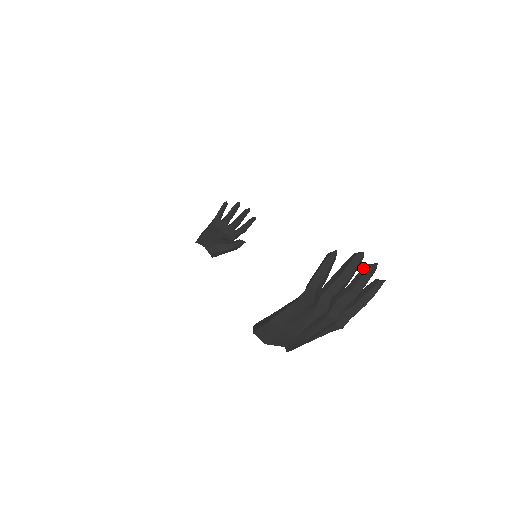
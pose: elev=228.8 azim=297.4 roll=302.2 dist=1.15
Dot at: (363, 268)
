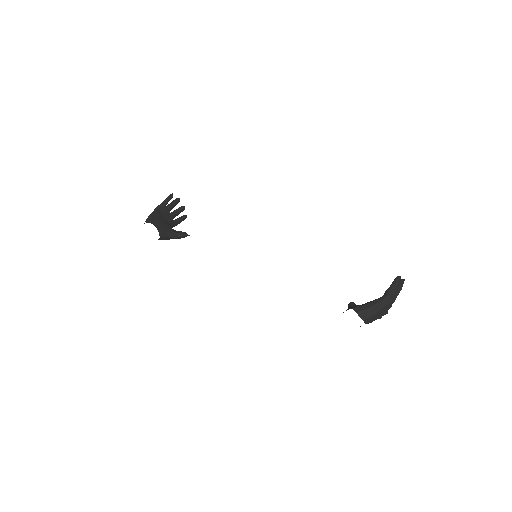
Dot at: occluded
